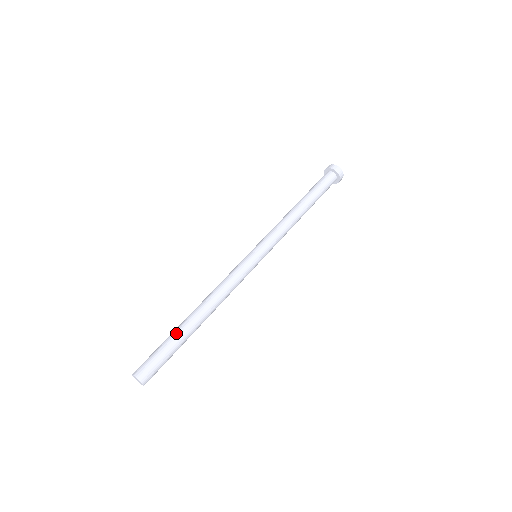
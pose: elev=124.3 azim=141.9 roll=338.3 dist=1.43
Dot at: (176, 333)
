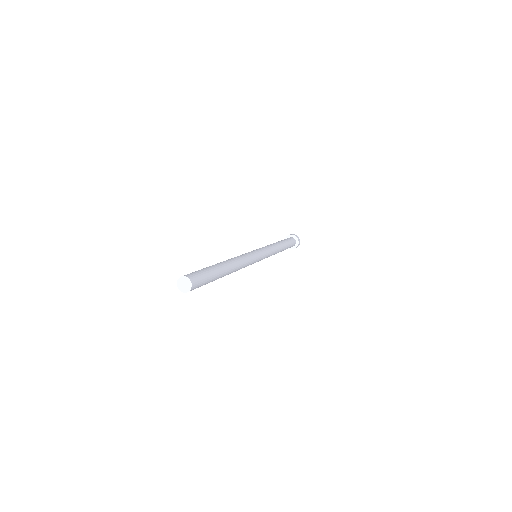
Dot at: (215, 267)
